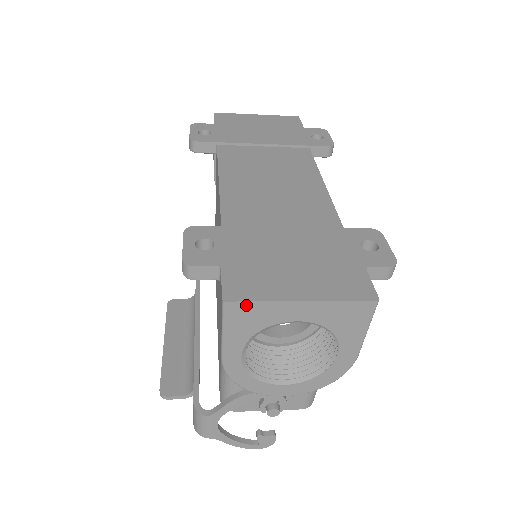
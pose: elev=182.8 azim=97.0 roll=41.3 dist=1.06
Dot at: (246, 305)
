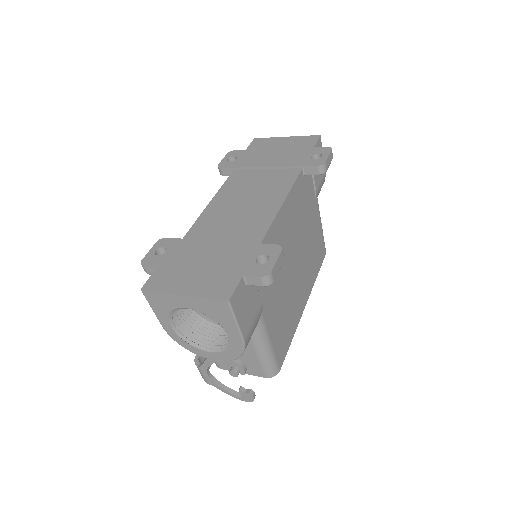
Dot at: (153, 294)
